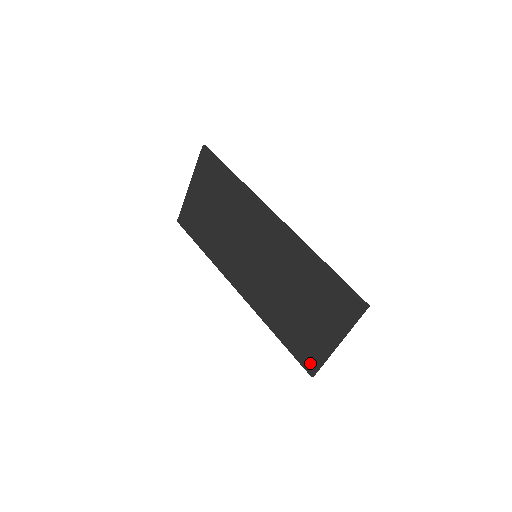
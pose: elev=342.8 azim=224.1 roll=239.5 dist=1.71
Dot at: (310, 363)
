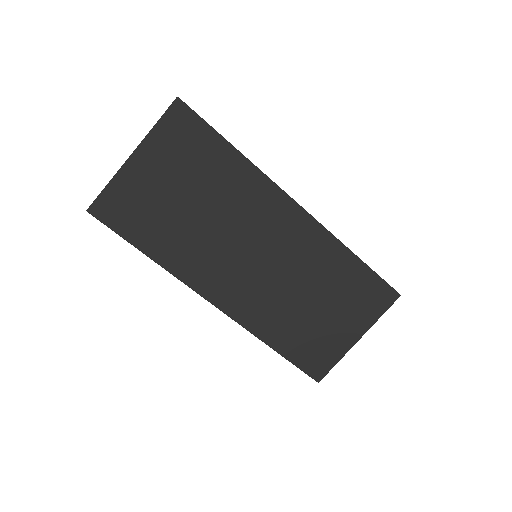
Dot at: (320, 368)
